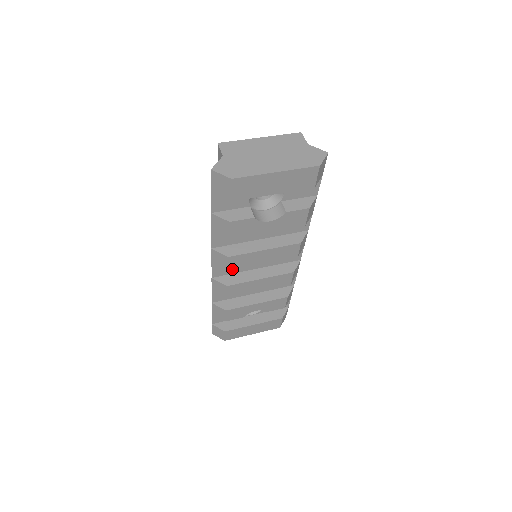
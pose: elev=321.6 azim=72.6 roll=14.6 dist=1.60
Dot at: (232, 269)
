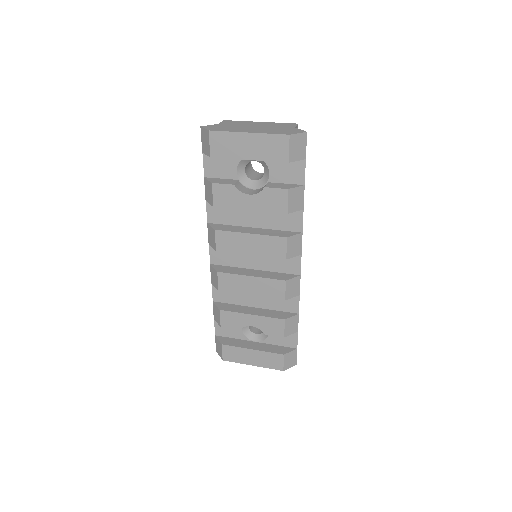
Dot at: (220, 249)
